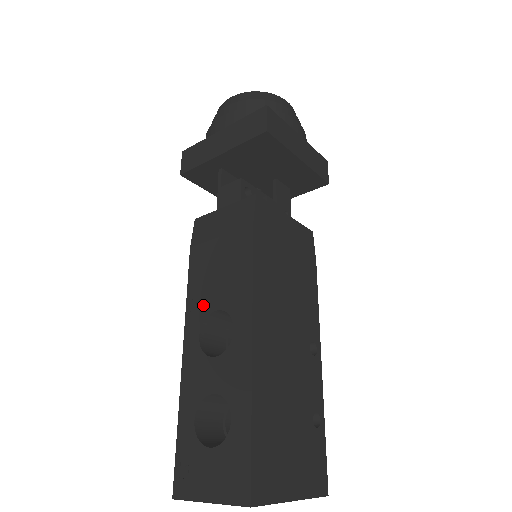
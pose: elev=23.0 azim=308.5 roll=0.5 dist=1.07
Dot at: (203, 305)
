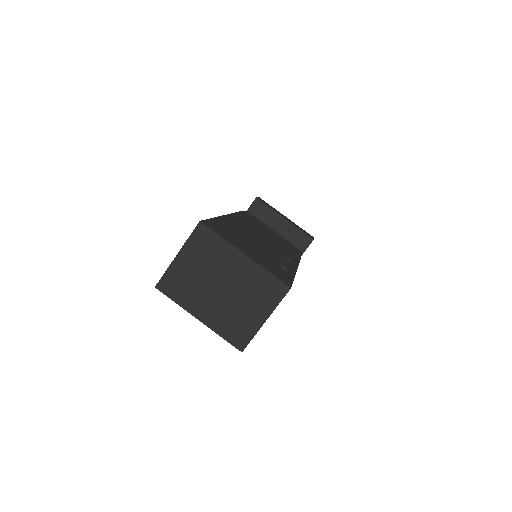
Dot at: occluded
